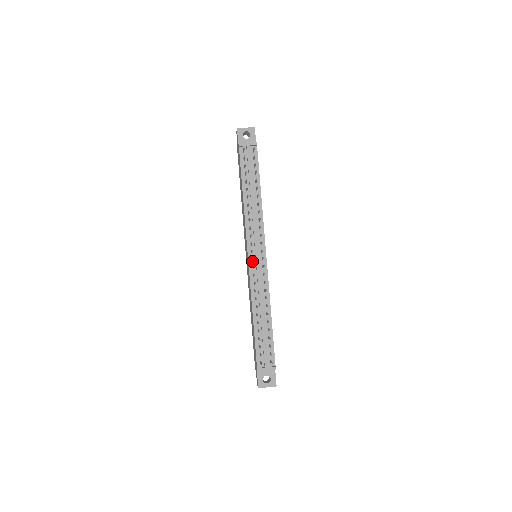
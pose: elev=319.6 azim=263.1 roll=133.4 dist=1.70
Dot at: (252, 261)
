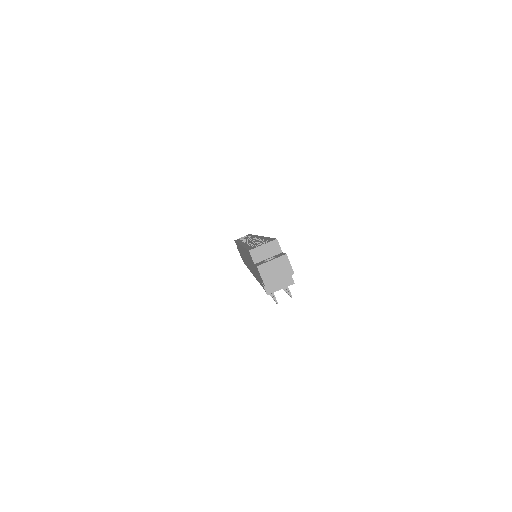
Dot at: occluded
